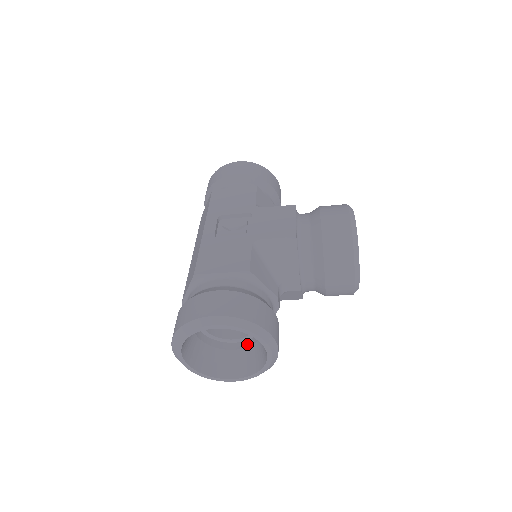
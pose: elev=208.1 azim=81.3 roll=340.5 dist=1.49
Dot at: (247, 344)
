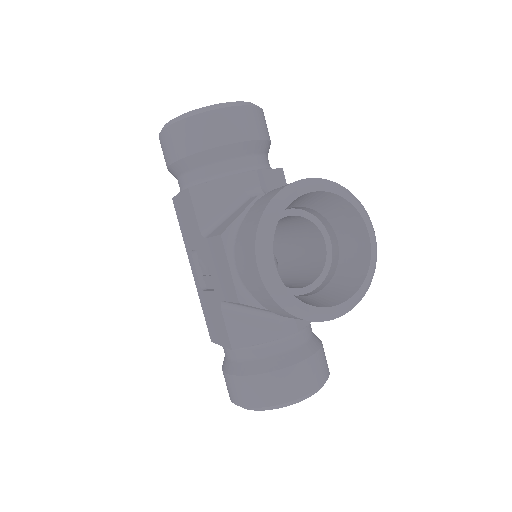
Dot at: occluded
